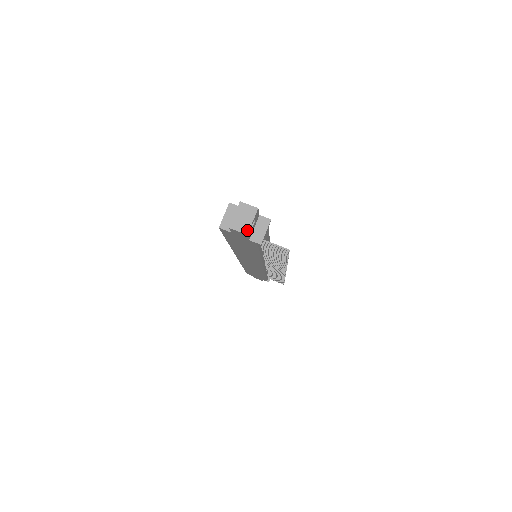
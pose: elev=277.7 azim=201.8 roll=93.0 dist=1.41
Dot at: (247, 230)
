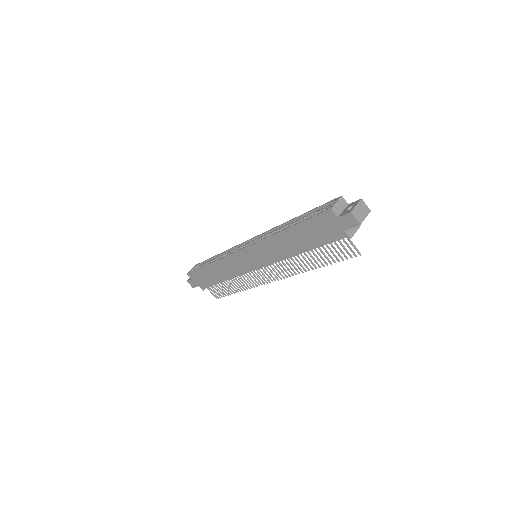
Dot at: (361, 221)
